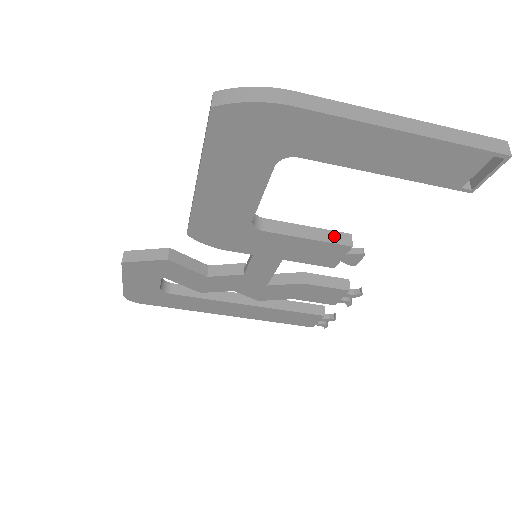
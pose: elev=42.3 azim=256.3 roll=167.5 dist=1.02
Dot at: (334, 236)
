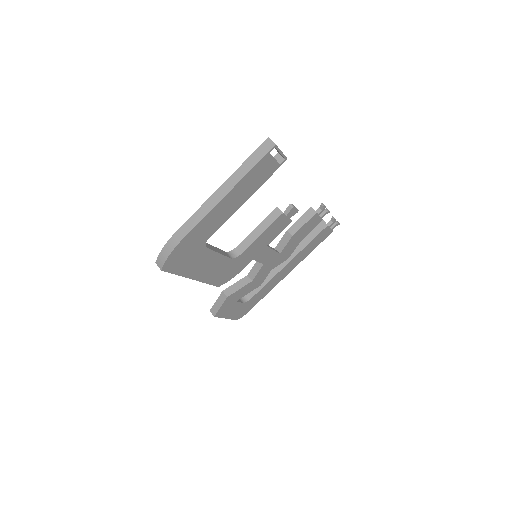
Dot at: (271, 218)
